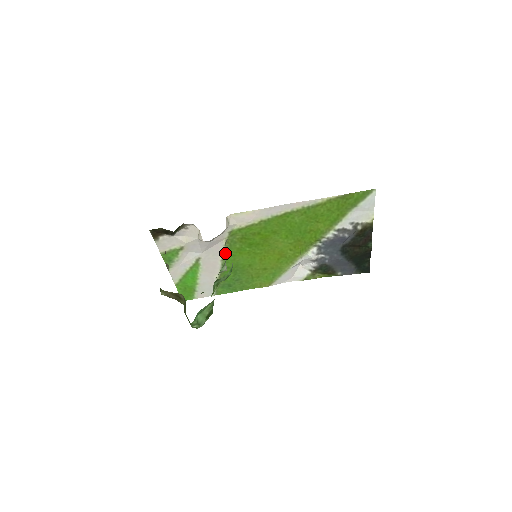
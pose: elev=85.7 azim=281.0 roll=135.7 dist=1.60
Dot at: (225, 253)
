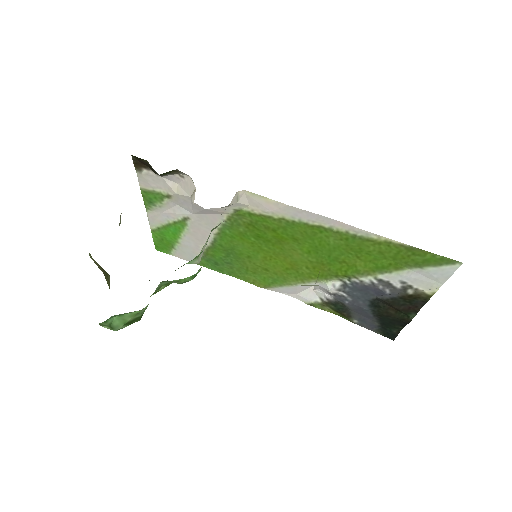
Dot at: (222, 229)
